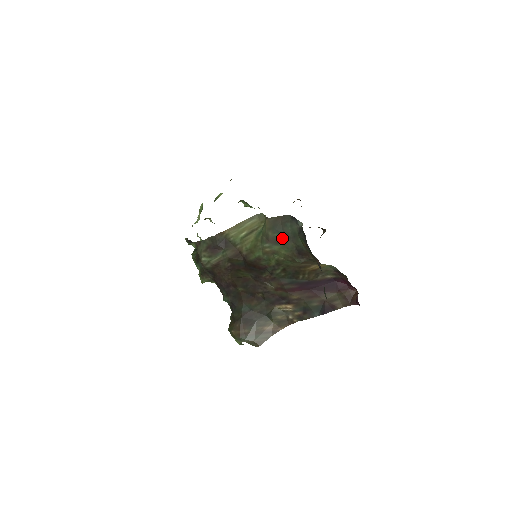
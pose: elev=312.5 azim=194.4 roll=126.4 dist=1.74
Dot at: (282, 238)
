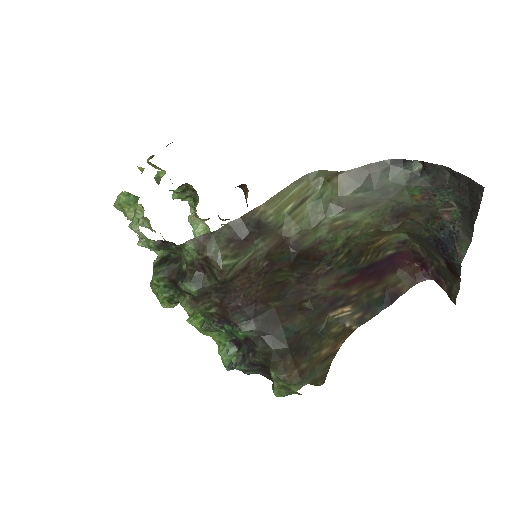
Dot at: (372, 197)
